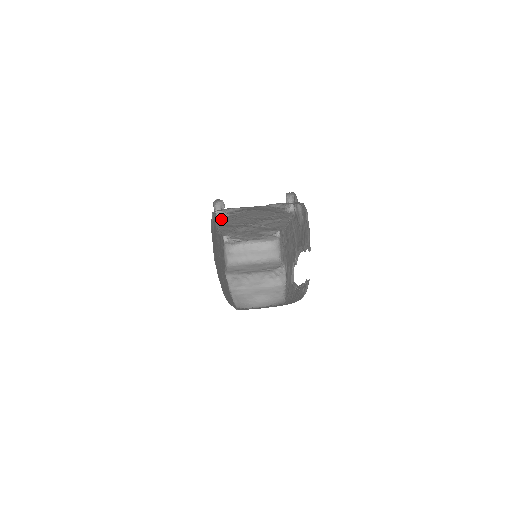
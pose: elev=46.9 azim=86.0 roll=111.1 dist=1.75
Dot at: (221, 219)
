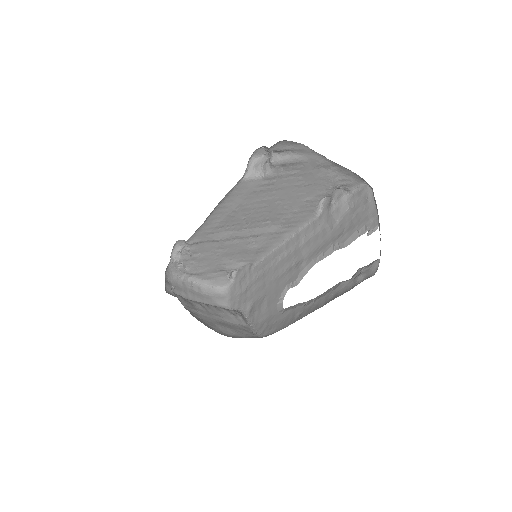
Dot at: (244, 183)
